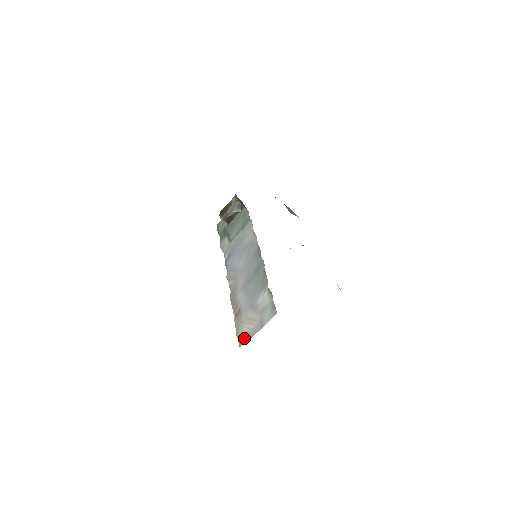
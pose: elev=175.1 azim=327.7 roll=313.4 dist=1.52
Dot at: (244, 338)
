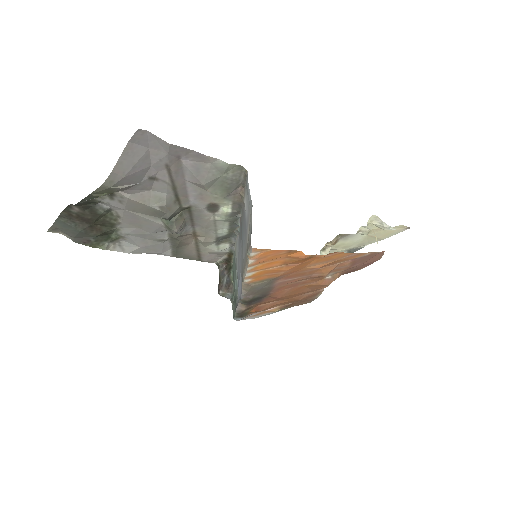
Dot at: (249, 238)
